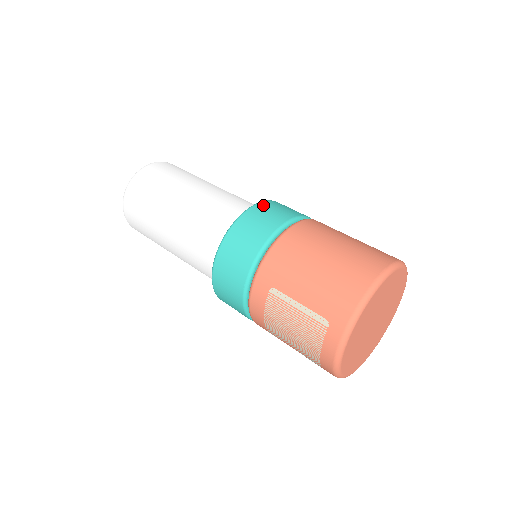
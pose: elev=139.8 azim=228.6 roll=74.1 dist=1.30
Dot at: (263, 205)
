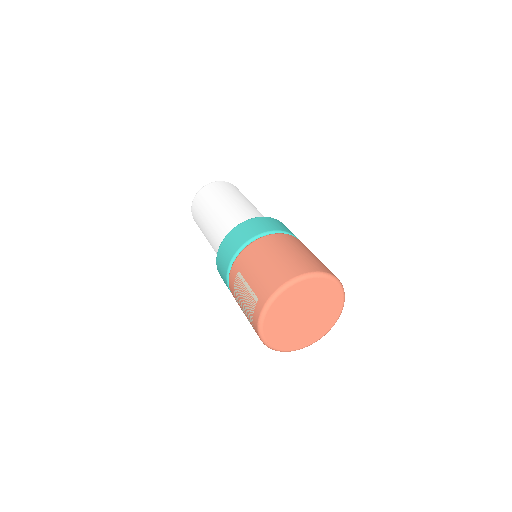
Dot at: (261, 219)
